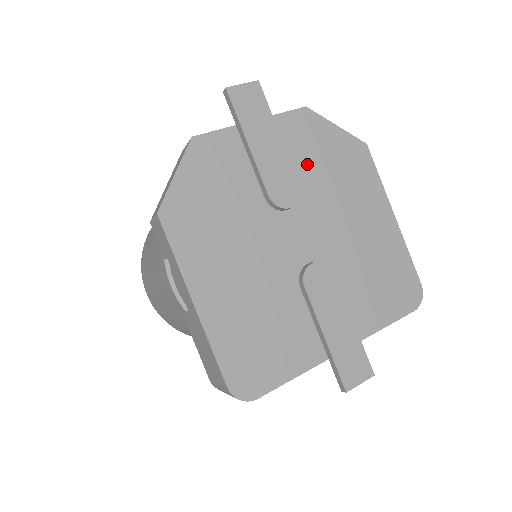
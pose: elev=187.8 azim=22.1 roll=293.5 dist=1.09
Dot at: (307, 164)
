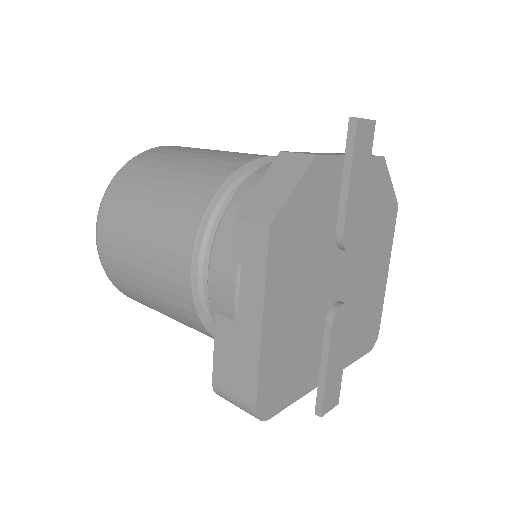
Dot at: (366, 211)
